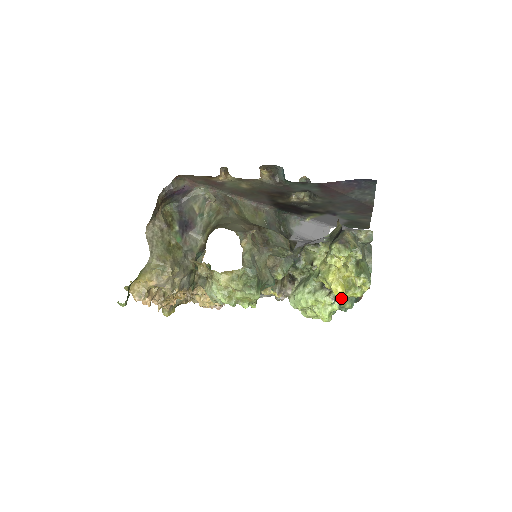
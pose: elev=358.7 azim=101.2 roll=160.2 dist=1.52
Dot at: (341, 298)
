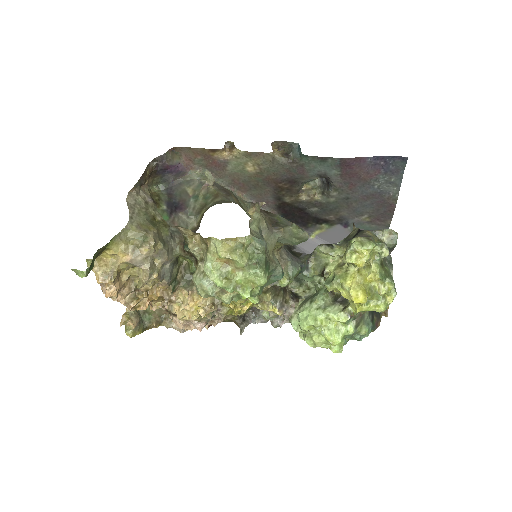
Dot at: (357, 317)
